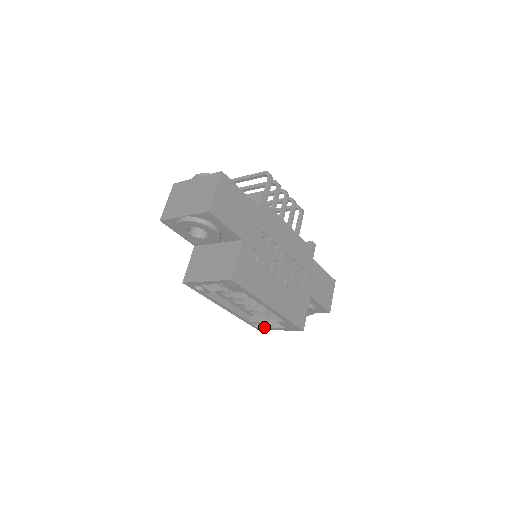
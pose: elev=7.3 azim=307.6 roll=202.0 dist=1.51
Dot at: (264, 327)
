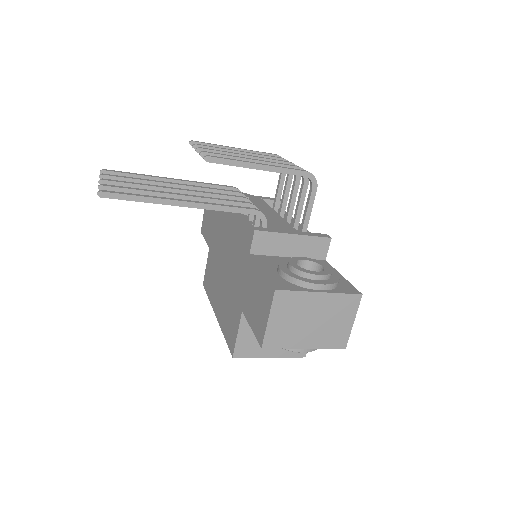
Dot at: occluded
